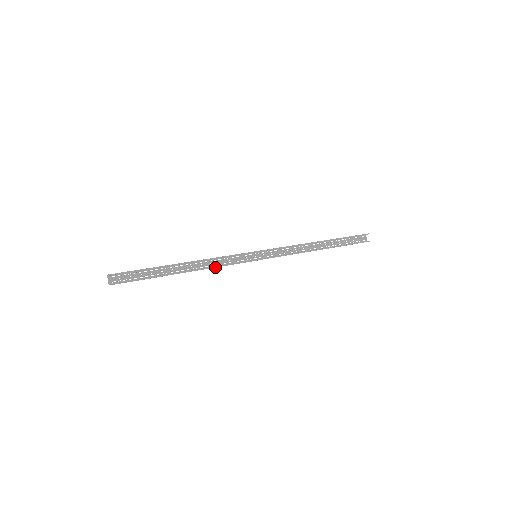
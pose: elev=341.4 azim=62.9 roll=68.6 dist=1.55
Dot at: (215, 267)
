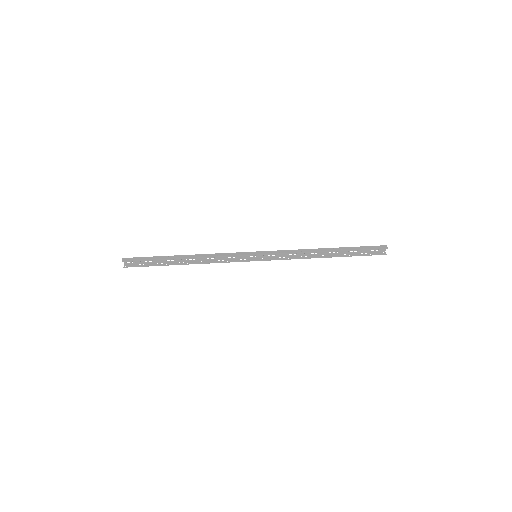
Dot at: out of frame
